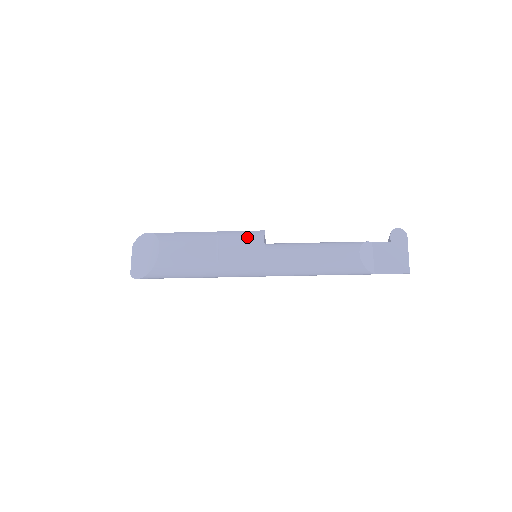
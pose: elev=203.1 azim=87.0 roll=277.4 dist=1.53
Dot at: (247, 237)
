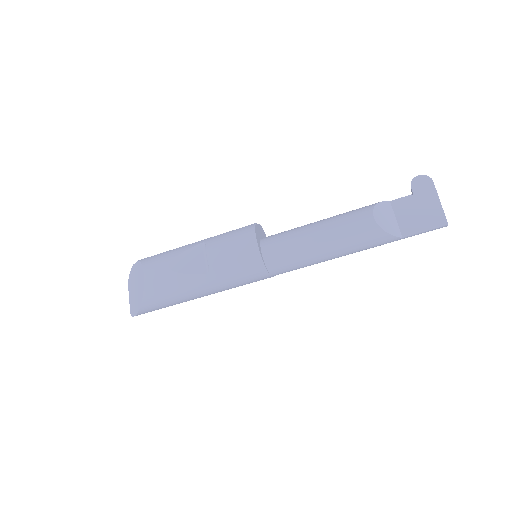
Dot at: (236, 235)
